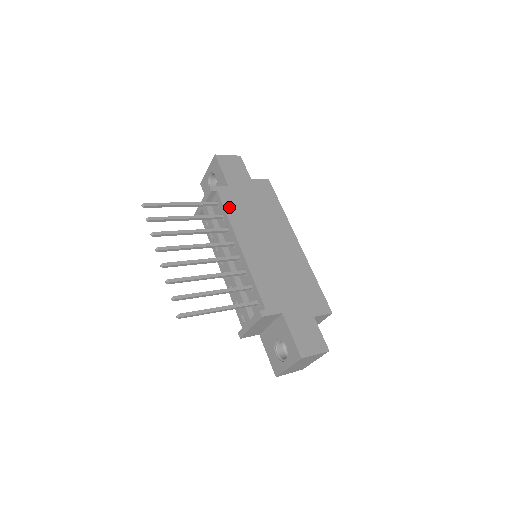
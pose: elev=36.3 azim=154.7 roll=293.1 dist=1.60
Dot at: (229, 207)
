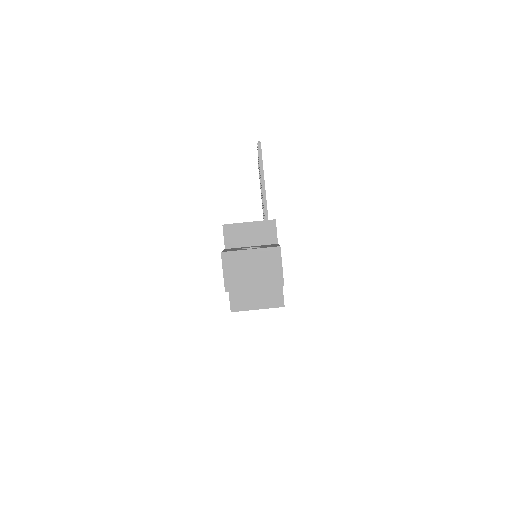
Dot at: occluded
